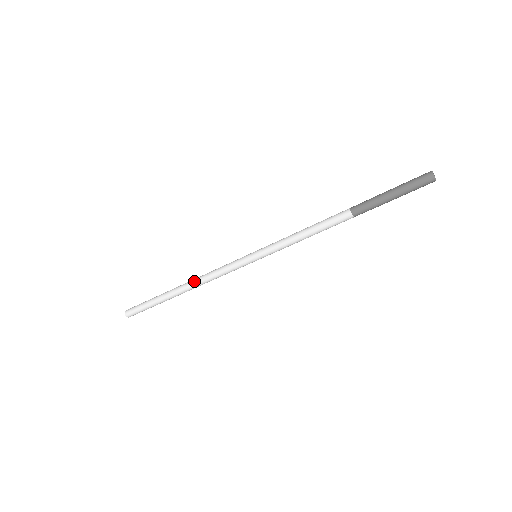
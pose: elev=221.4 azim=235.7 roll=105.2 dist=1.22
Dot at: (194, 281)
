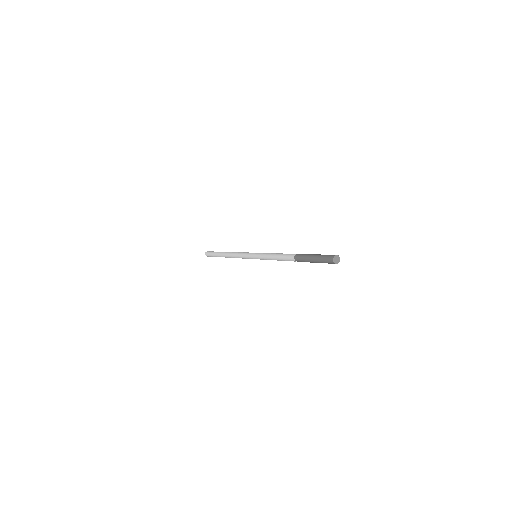
Dot at: (230, 255)
